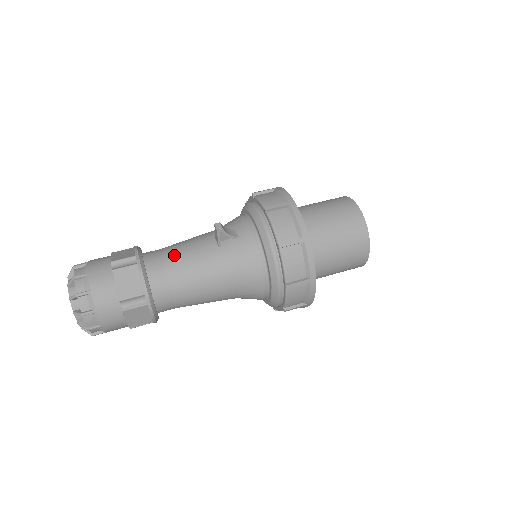
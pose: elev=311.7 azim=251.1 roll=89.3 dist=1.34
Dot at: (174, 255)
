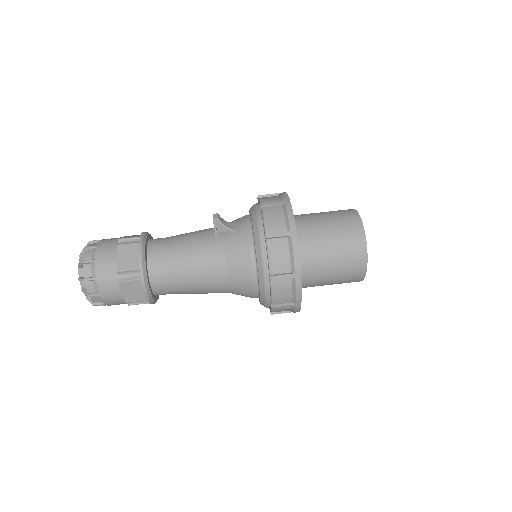
Dot at: (175, 240)
